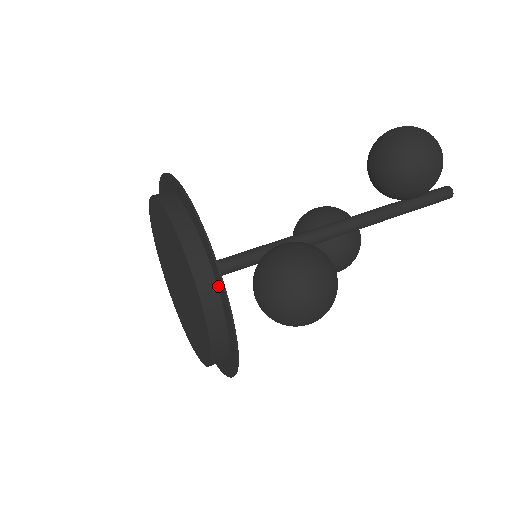
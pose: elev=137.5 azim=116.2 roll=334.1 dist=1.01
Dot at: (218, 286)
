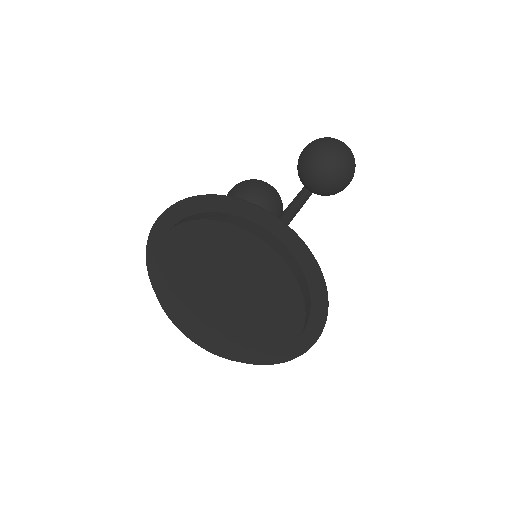
Dot at: (306, 332)
